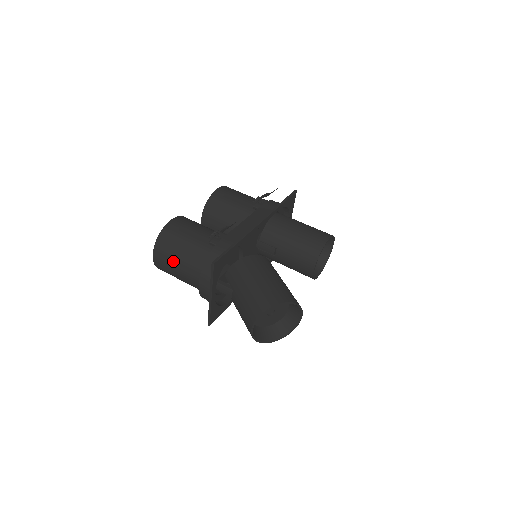
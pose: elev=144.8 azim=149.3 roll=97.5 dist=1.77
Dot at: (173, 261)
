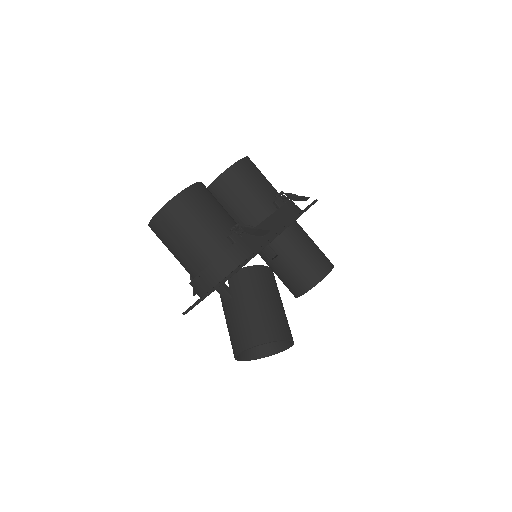
Dot at: (177, 235)
